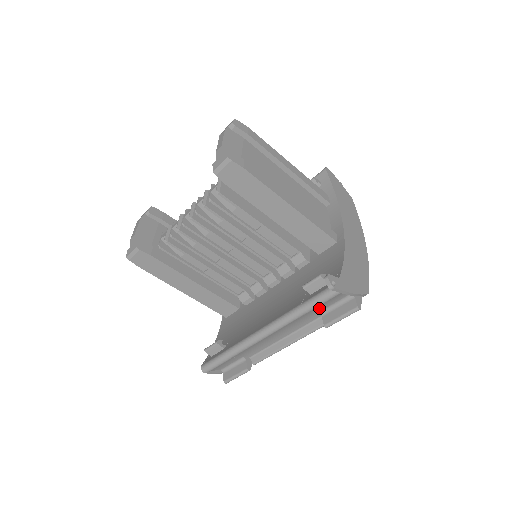
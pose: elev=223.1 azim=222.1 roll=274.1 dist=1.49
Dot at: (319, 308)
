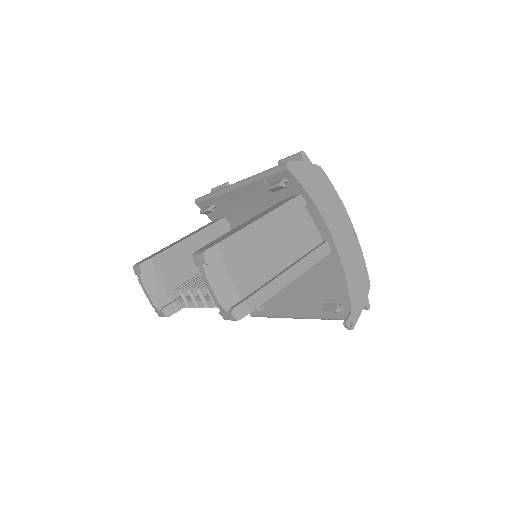
Dot at: occluded
